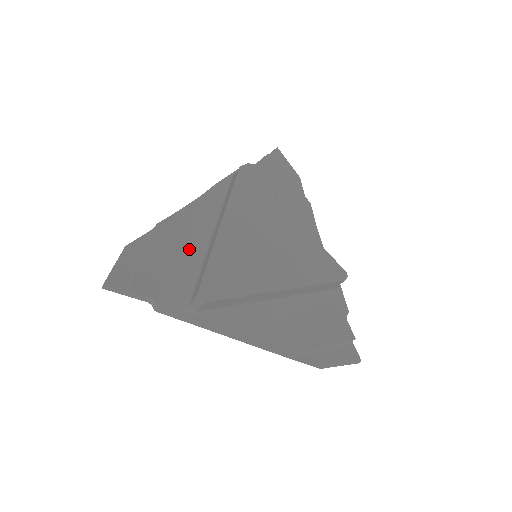
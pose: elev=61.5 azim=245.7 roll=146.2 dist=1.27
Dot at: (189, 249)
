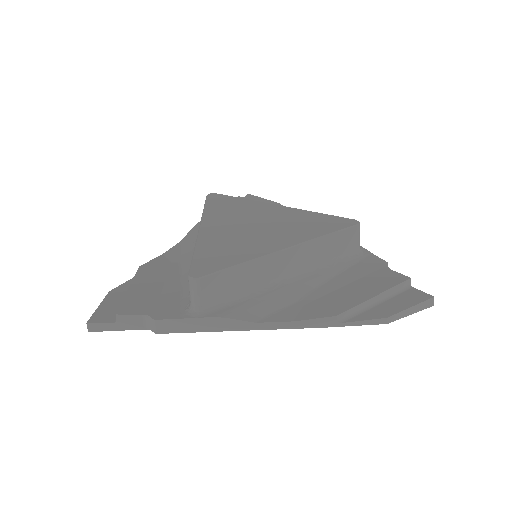
Dot at: (180, 274)
